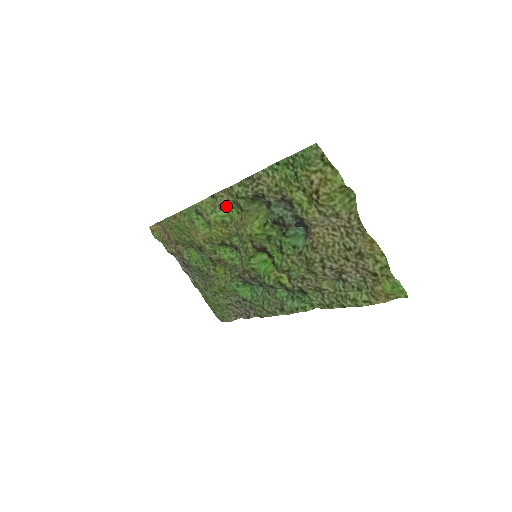
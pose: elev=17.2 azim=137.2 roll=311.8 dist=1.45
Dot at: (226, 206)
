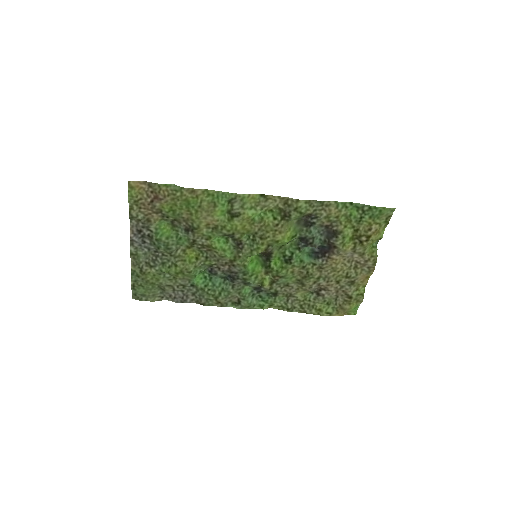
Dot at: (268, 208)
